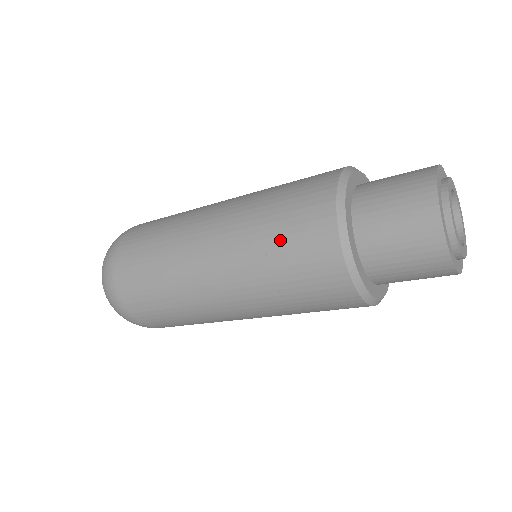
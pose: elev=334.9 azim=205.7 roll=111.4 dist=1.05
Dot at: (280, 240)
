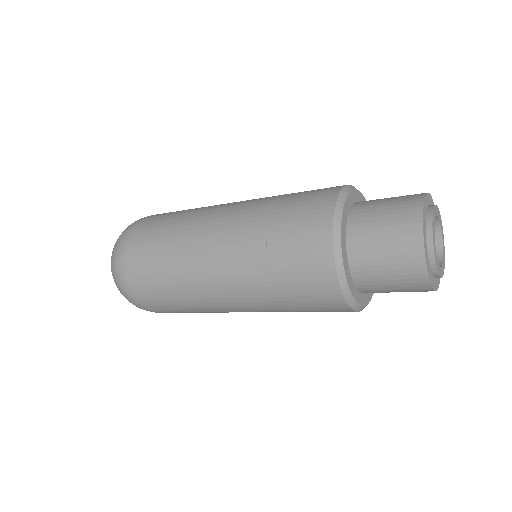
Dot at: (298, 306)
